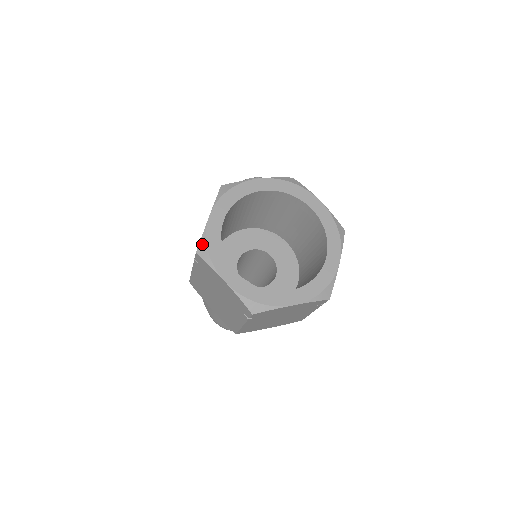
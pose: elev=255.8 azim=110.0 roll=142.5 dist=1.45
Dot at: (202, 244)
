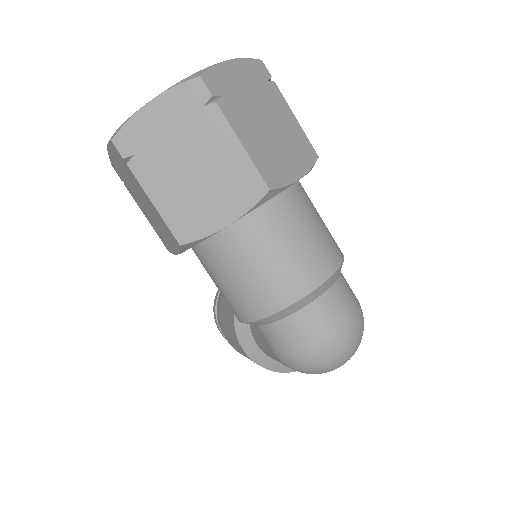
Dot at: (111, 137)
